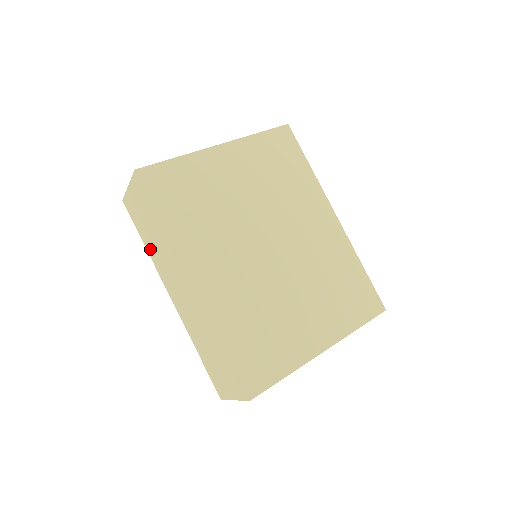
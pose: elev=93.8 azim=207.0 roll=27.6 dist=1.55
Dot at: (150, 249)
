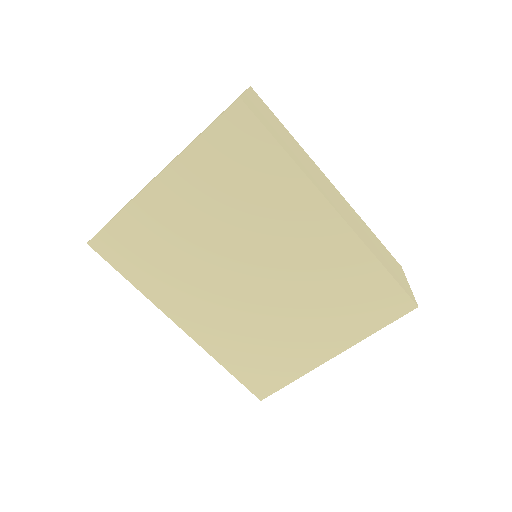
Dot at: occluded
